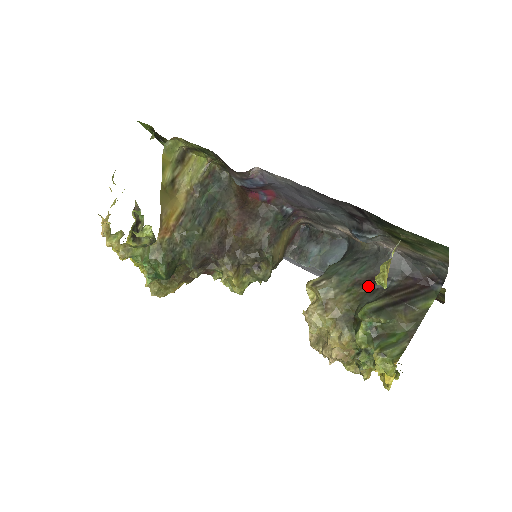
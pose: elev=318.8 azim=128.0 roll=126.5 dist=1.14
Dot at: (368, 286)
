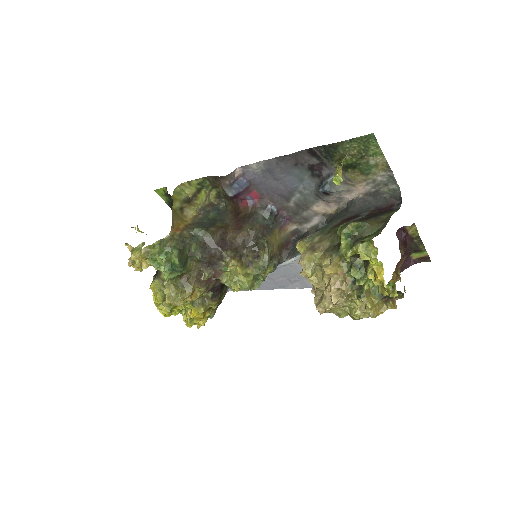
Dot at: occluded
